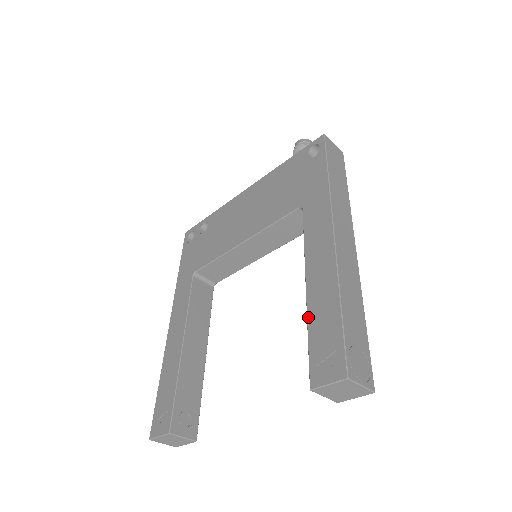
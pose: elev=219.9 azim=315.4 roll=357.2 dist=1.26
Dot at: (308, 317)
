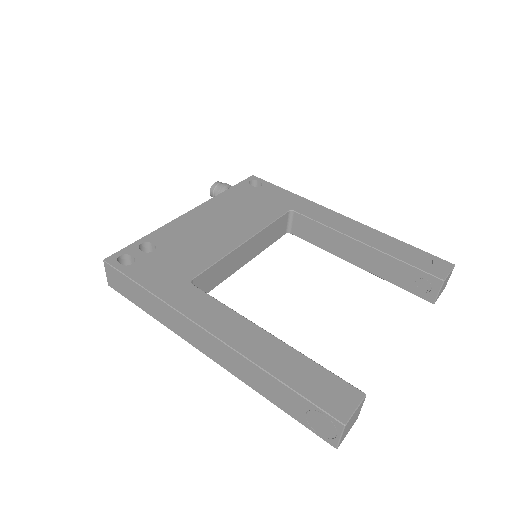
Dot at: (390, 254)
